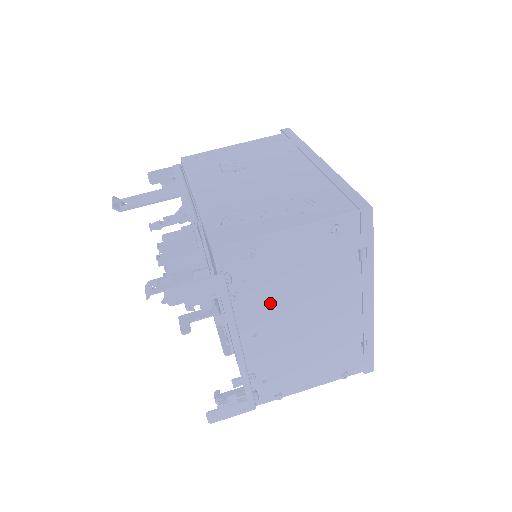
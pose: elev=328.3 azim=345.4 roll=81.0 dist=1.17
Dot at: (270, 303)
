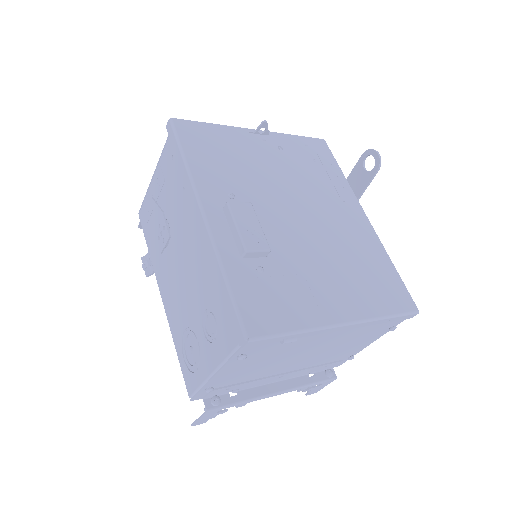
Dot at: (265, 373)
